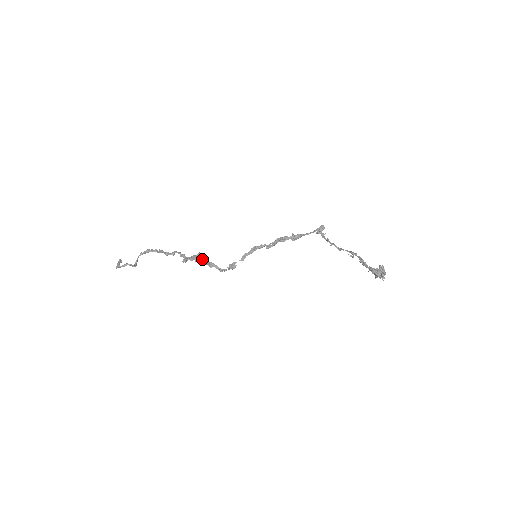
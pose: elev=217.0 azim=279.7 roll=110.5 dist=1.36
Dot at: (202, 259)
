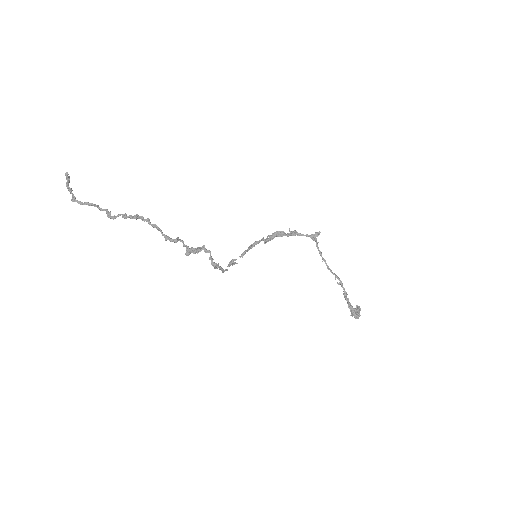
Dot at: (209, 259)
